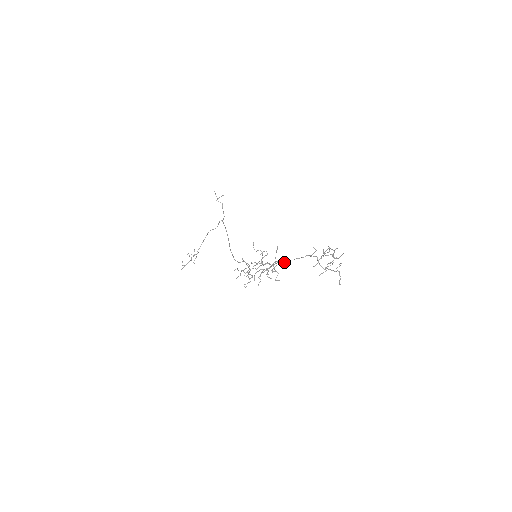
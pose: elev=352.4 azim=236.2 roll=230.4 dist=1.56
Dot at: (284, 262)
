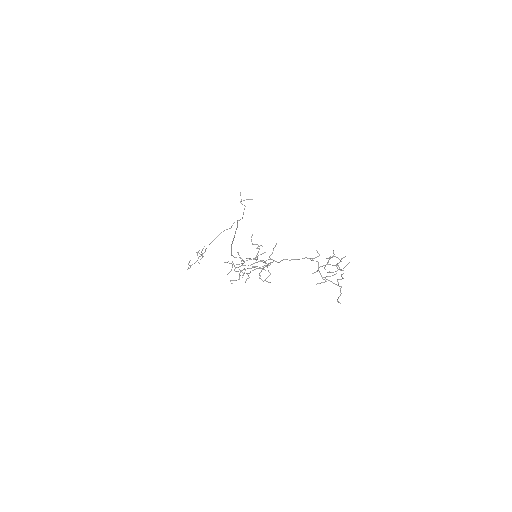
Dot at: occluded
